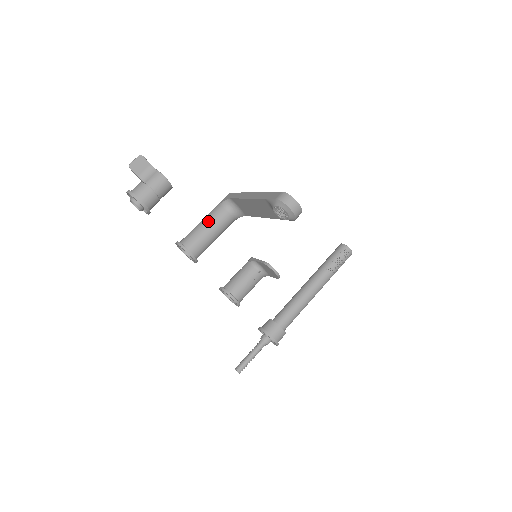
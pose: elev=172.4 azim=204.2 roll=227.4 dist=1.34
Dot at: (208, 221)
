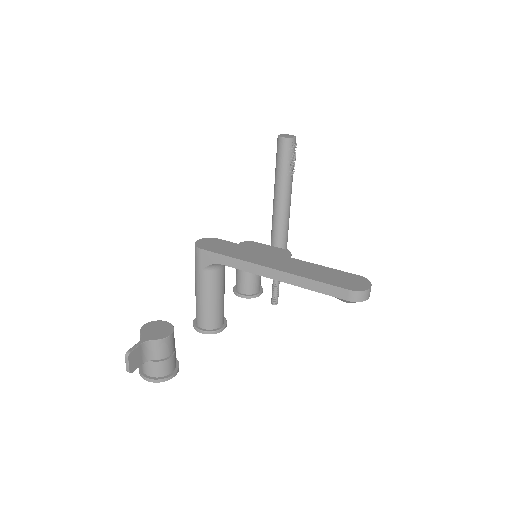
Dot at: (212, 294)
